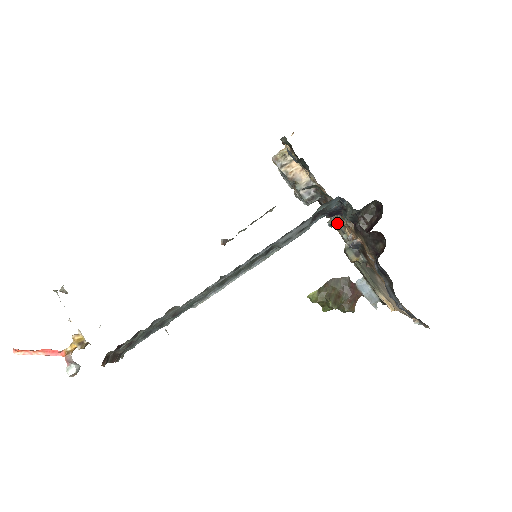
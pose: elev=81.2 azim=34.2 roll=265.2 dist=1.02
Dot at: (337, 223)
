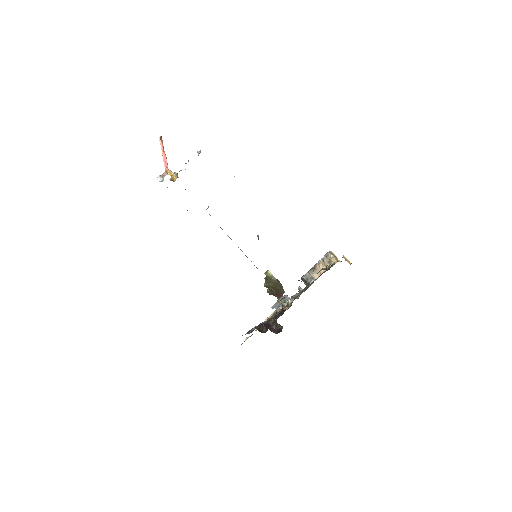
Dot at: (295, 295)
